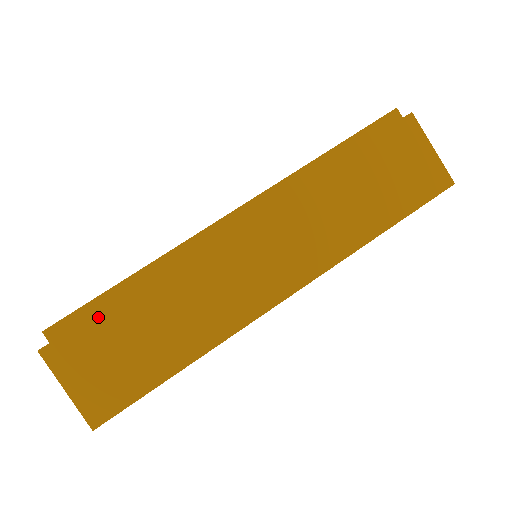
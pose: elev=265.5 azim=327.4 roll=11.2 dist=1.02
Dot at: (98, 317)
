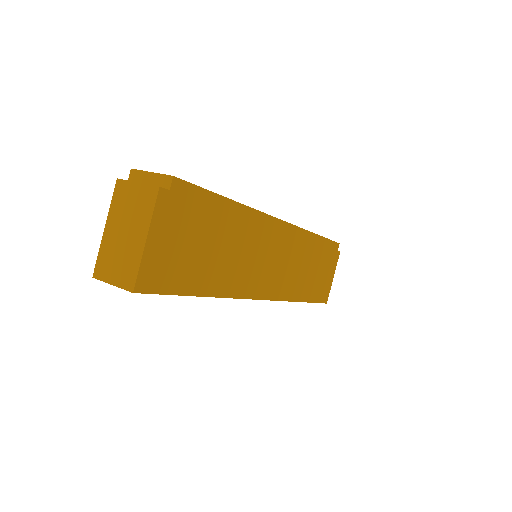
Dot at: (203, 207)
